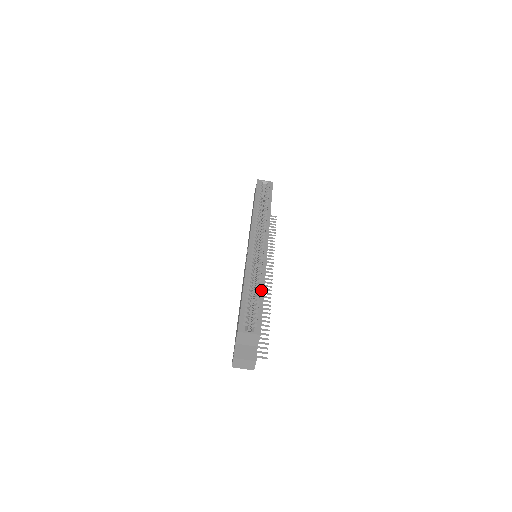
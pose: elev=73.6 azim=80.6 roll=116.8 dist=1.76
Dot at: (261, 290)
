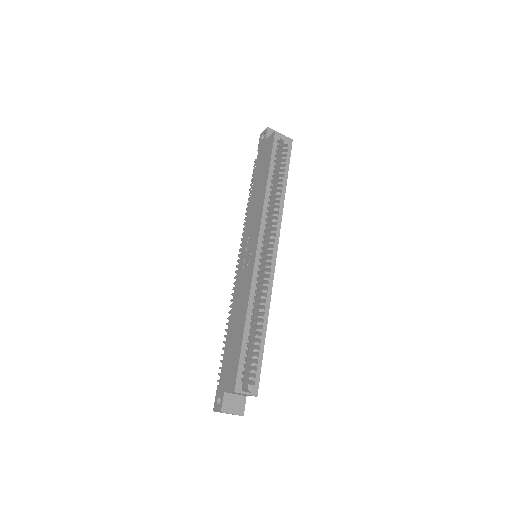
Dot at: (263, 329)
